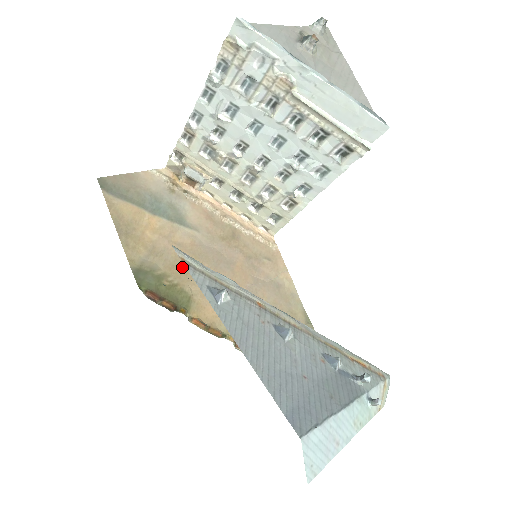
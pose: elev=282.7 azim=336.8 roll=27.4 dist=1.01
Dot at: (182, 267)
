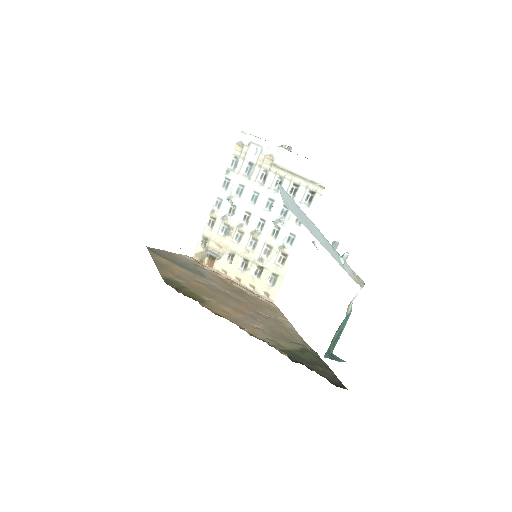
Dot at: (200, 289)
